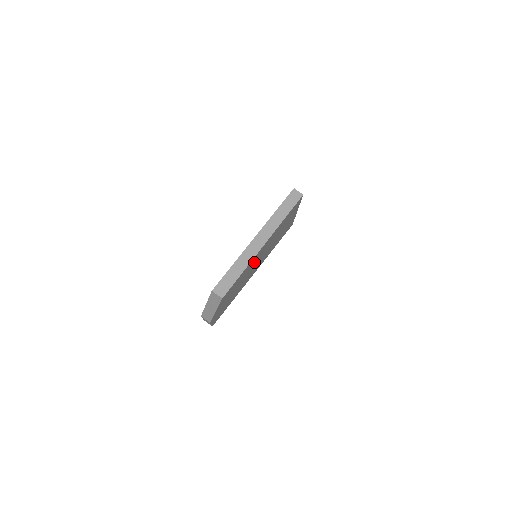
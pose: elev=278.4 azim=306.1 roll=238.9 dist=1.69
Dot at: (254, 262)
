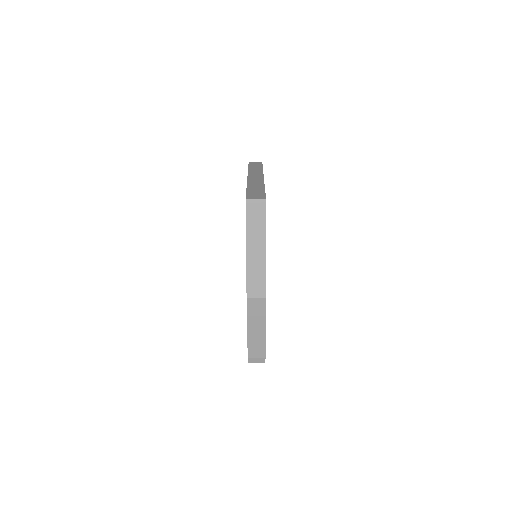
Dot at: occluded
